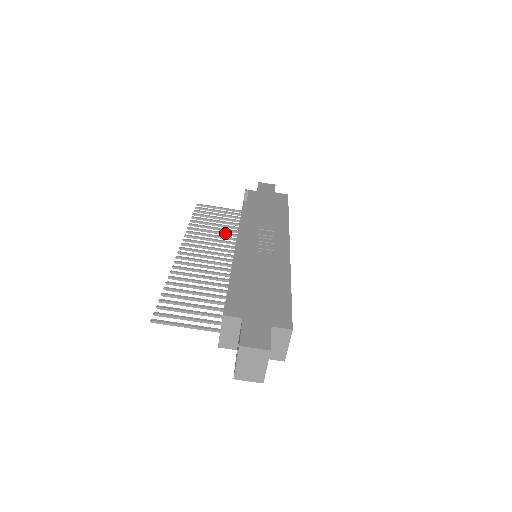
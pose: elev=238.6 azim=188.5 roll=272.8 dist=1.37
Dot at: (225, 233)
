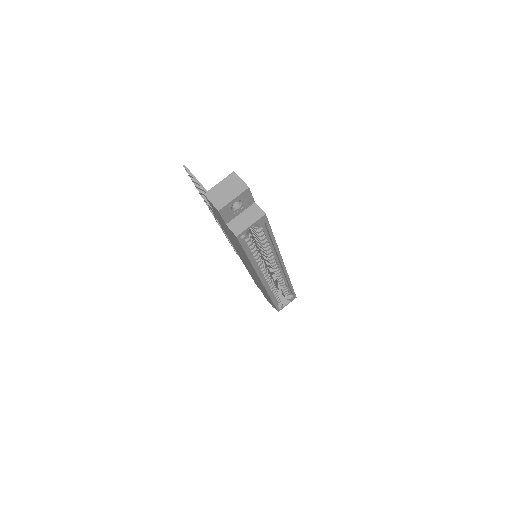
Dot at: occluded
